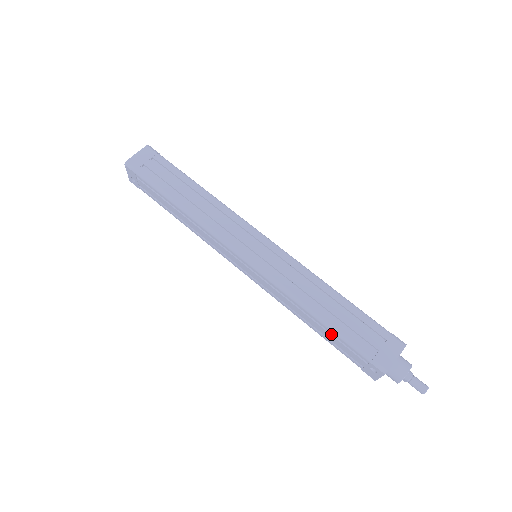
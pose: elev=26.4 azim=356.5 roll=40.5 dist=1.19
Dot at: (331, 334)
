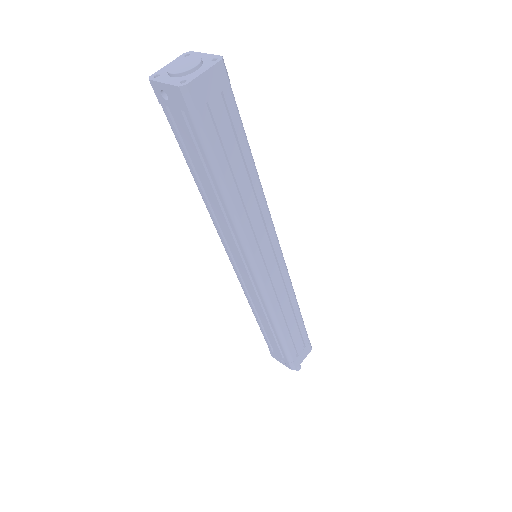
Dot at: (275, 338)
